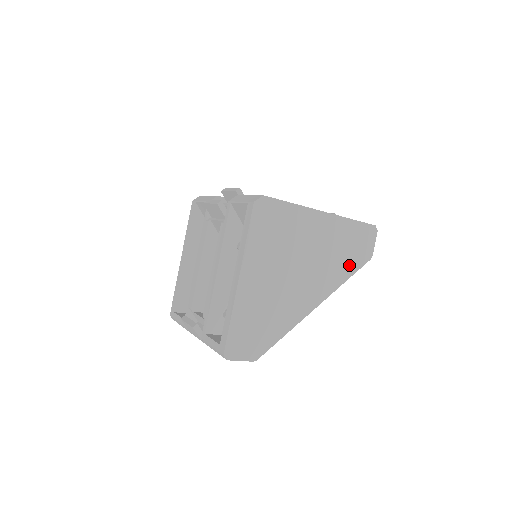
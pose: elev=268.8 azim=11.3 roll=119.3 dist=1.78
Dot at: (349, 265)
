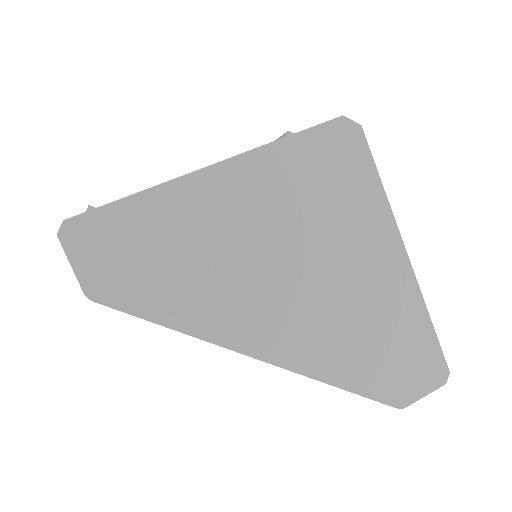
Dot at: (363, 371)
